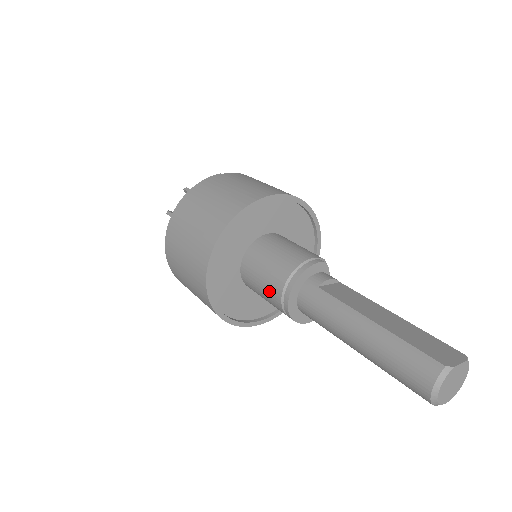
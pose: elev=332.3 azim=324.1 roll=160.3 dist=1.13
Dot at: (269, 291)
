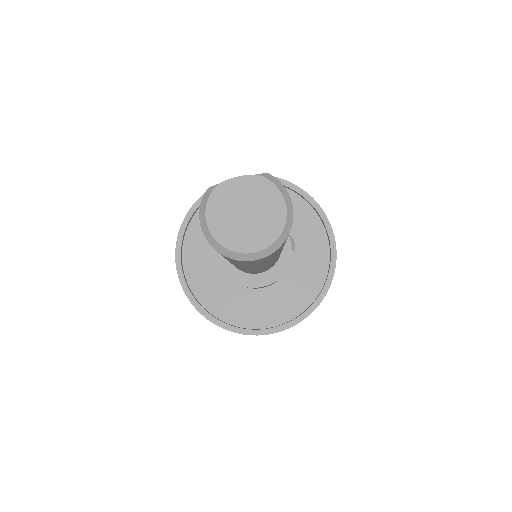
Dot at: occluded
